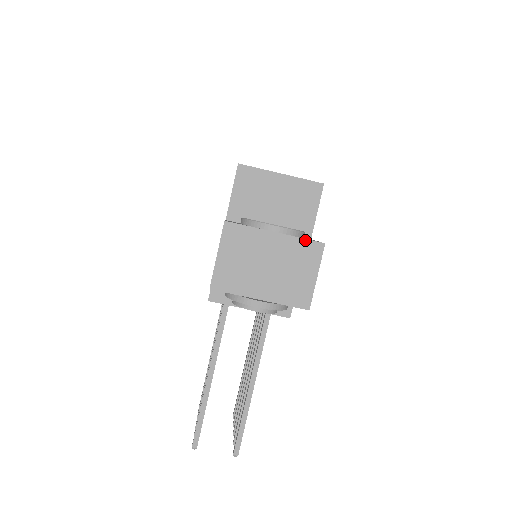
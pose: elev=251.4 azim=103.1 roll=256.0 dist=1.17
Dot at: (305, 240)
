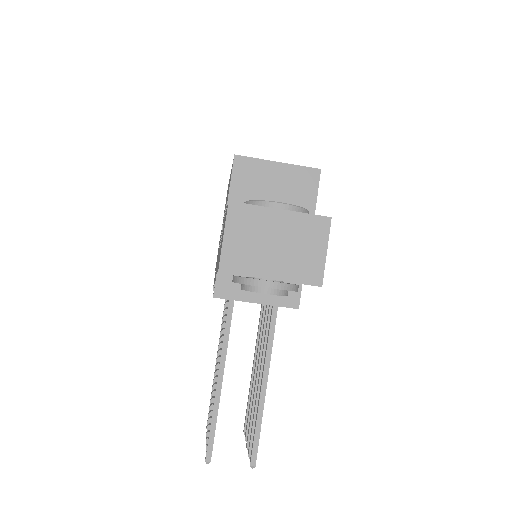
Dot at: (311, 215)
